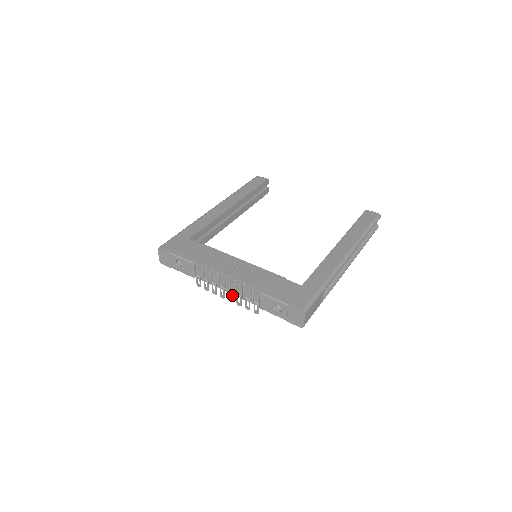
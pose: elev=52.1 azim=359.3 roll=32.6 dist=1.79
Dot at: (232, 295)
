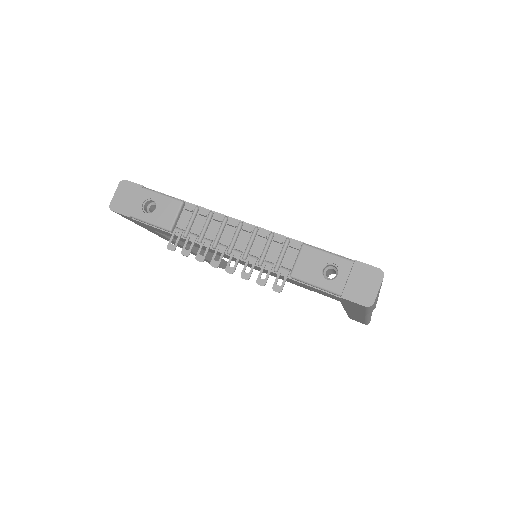
Dot at: (238, 258)
